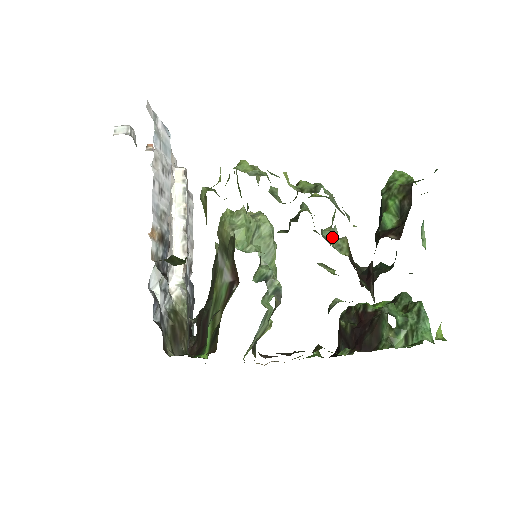
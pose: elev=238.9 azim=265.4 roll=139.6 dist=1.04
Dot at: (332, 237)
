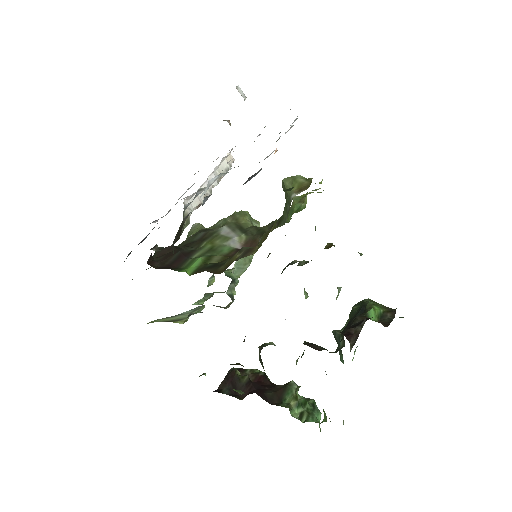
Dot at: (338, 291)
